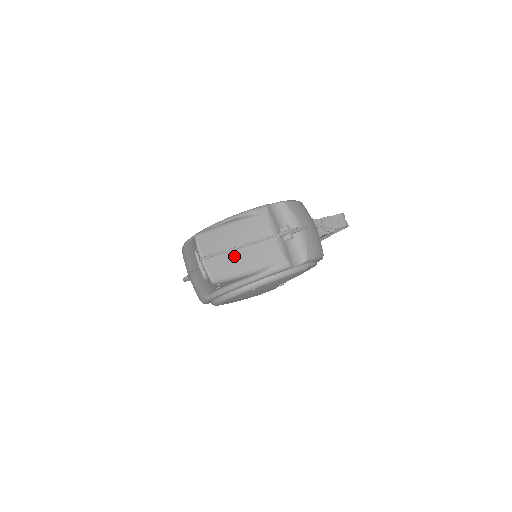
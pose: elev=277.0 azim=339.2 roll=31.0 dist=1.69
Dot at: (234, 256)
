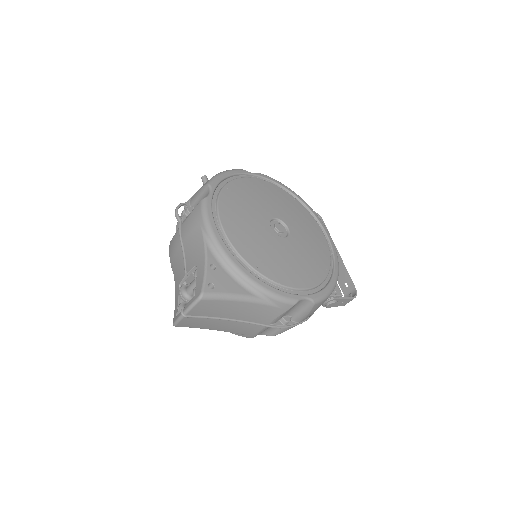
Dot at: (215, 321)
